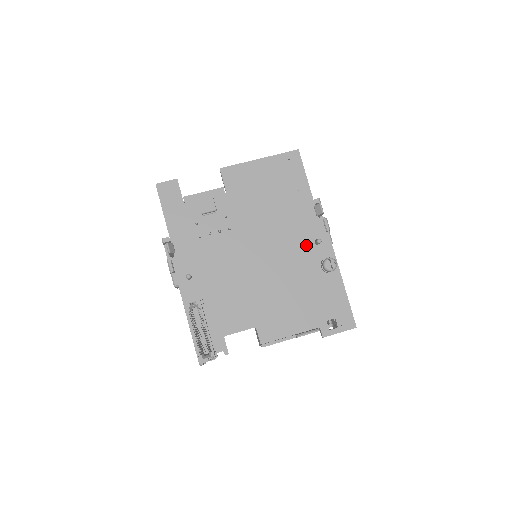
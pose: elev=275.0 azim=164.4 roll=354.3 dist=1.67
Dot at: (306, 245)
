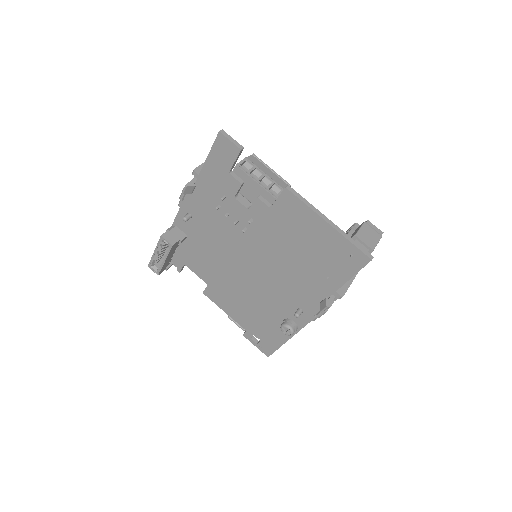
Dot at: (290, 302)
